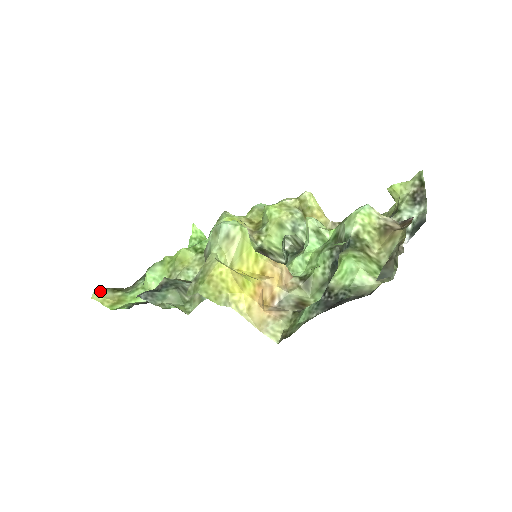
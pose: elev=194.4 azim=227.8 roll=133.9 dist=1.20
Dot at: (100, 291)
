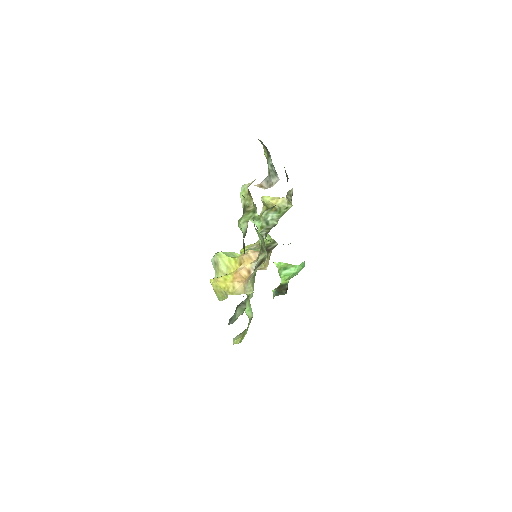
Dot at: (235, 338)
